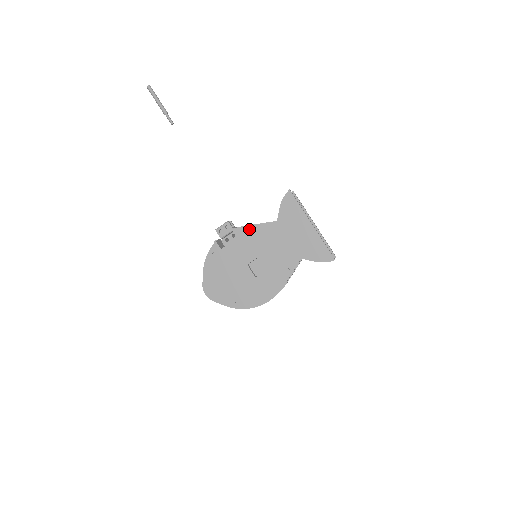
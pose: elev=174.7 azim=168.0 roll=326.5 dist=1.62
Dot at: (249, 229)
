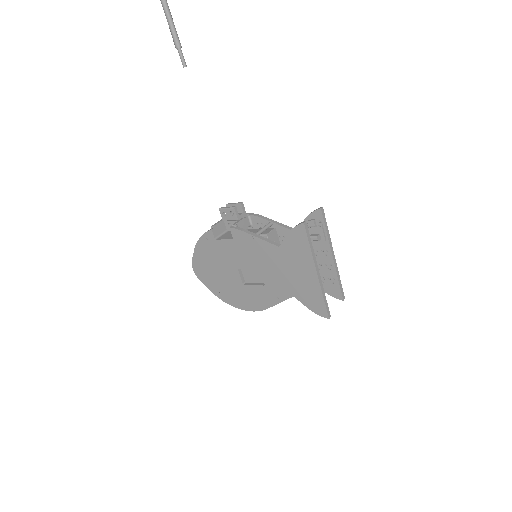
Dot at: (248, 237)
